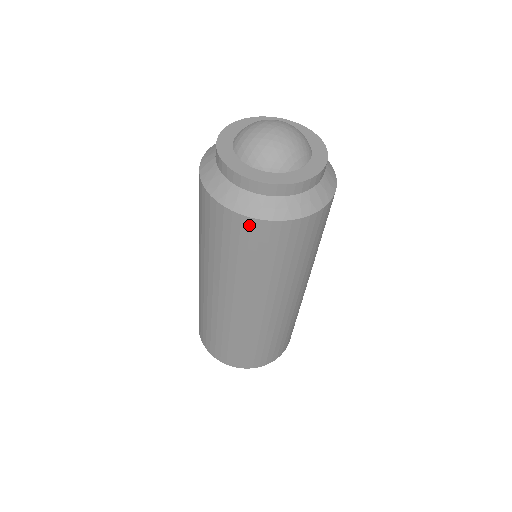
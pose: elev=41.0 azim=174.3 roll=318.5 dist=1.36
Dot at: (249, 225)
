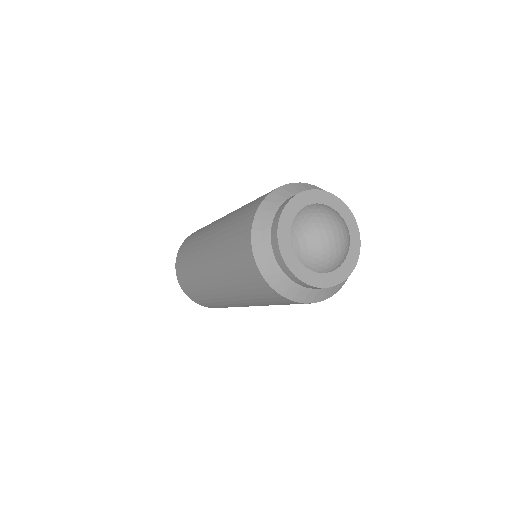
Dot at: occluded
